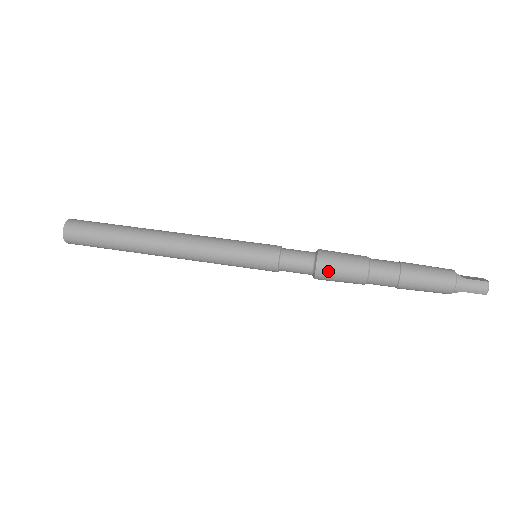
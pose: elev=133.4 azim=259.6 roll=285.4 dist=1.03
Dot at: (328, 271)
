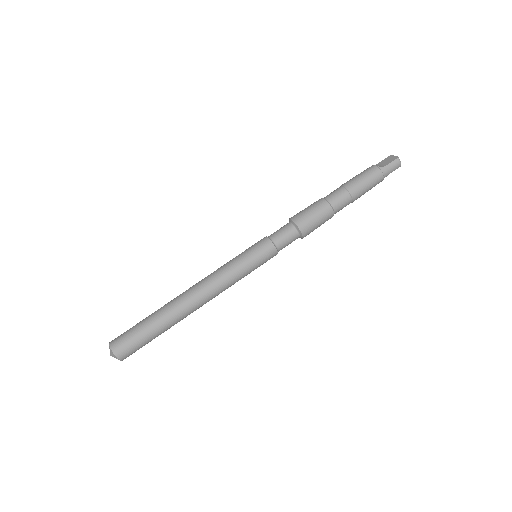
Dot at: (310, 229)
